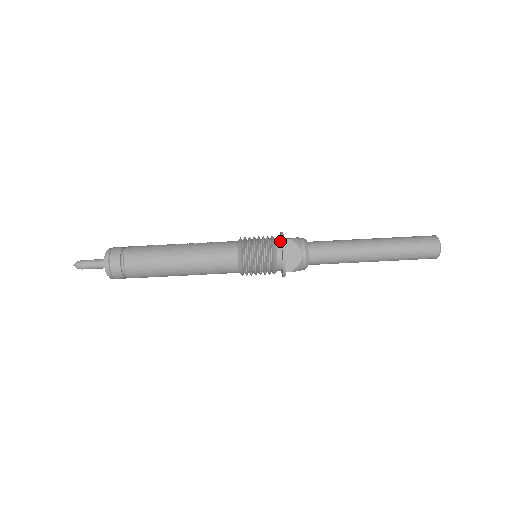
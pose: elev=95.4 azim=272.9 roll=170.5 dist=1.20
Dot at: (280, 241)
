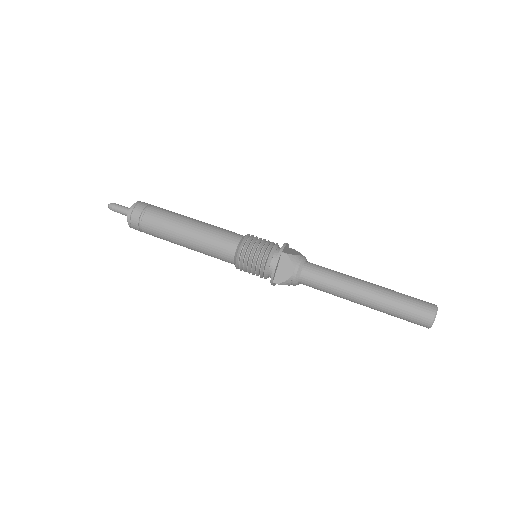
Dot at: occluded
